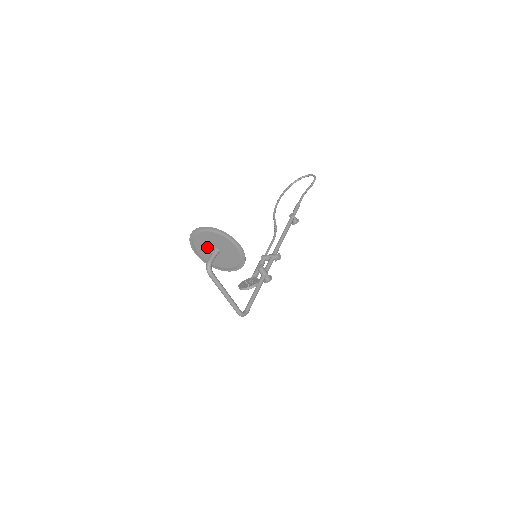
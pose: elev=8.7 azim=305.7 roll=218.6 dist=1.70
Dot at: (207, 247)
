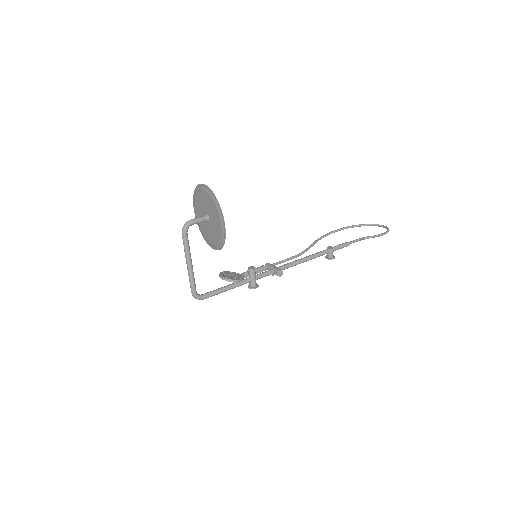
Dot at: (203, 209)
